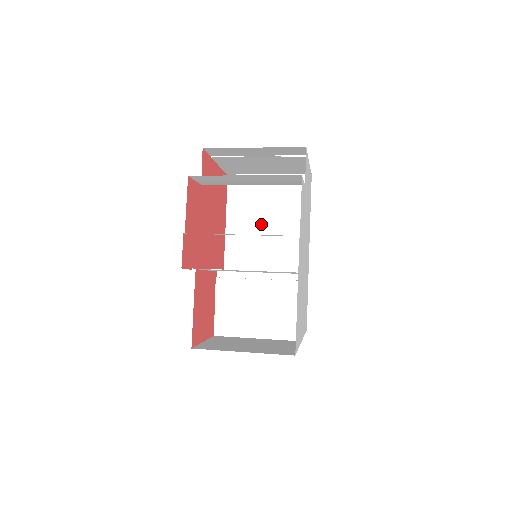
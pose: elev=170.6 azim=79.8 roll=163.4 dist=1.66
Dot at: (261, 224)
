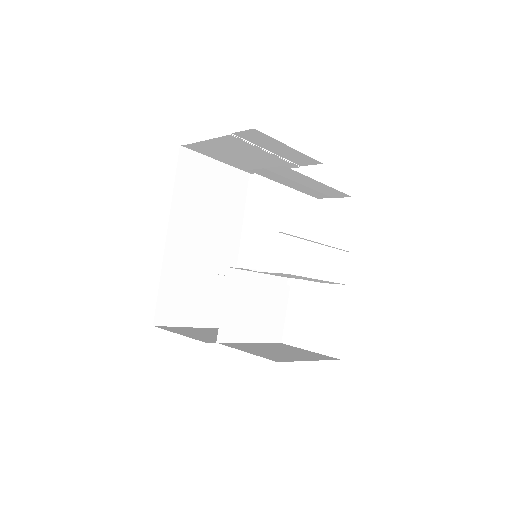
Dot at: (205, 213)
